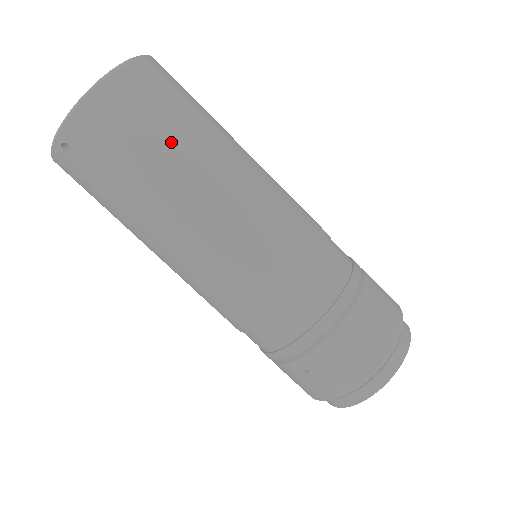
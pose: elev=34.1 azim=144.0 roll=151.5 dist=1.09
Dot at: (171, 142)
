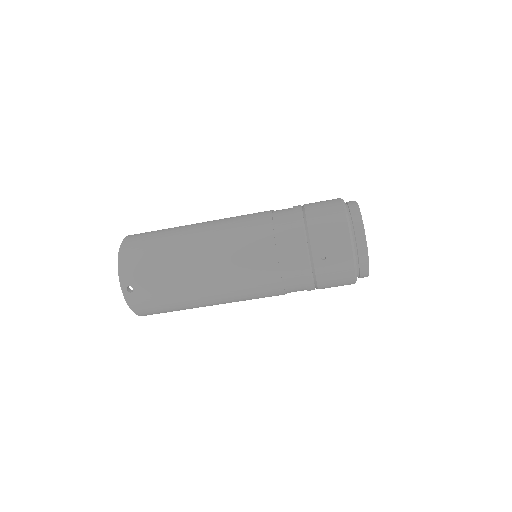
Dot at: (164, 240)
